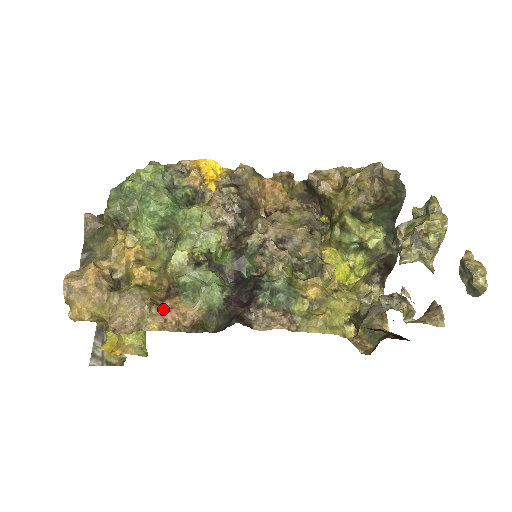
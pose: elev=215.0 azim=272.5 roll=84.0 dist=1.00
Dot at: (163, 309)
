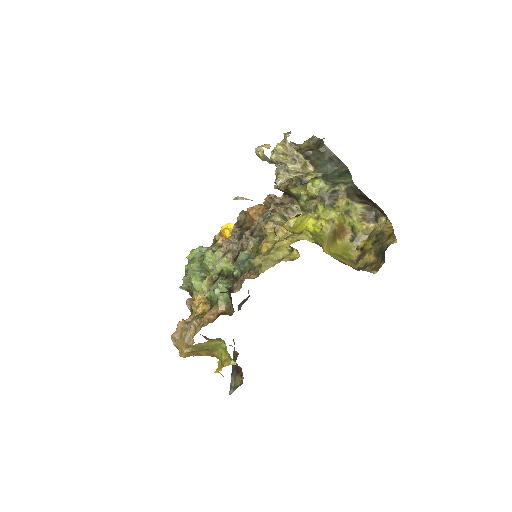
Dot at: (203, 318)
